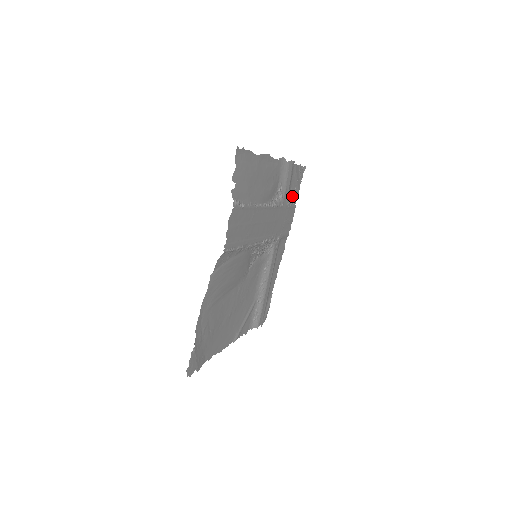
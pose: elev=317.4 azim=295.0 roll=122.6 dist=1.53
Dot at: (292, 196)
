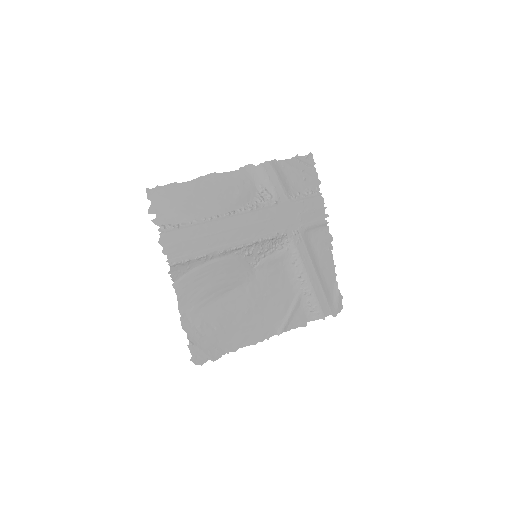
Dot at: (303, 187)
